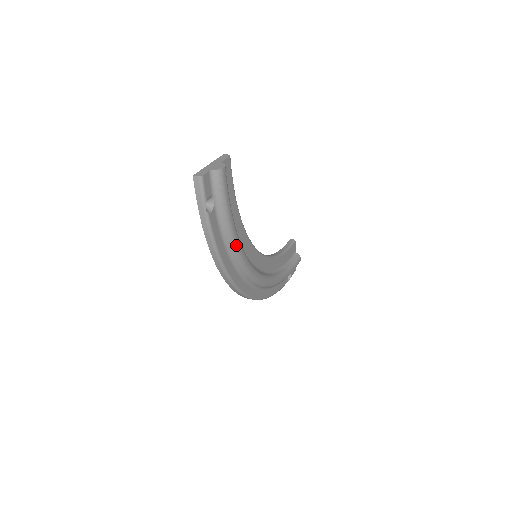
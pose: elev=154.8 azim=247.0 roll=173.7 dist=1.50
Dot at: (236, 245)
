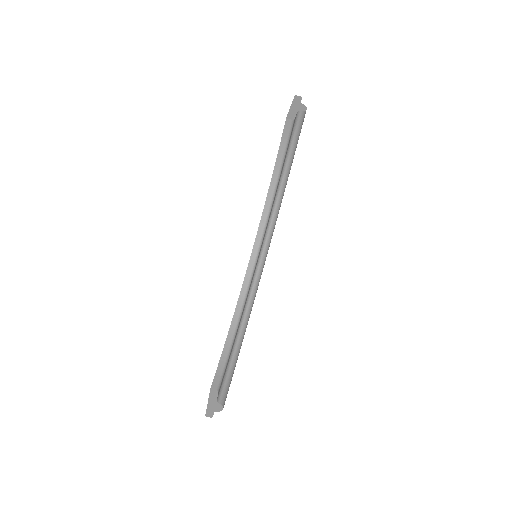
Dot at: (244, 334)
